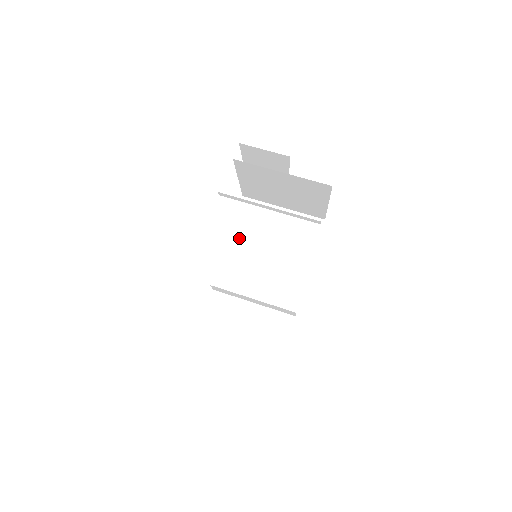
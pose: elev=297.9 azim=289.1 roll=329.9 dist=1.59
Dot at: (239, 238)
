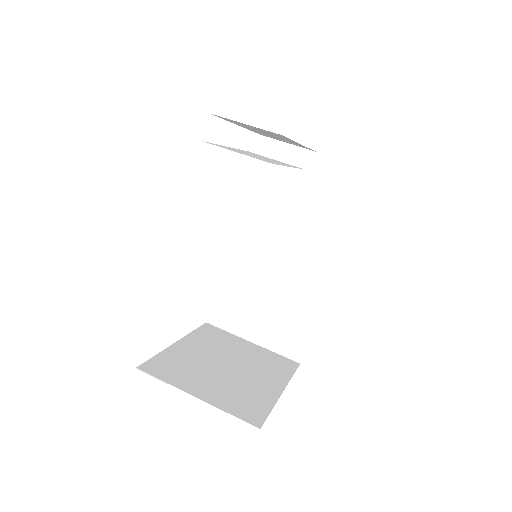
Dot at: (245, 212)
